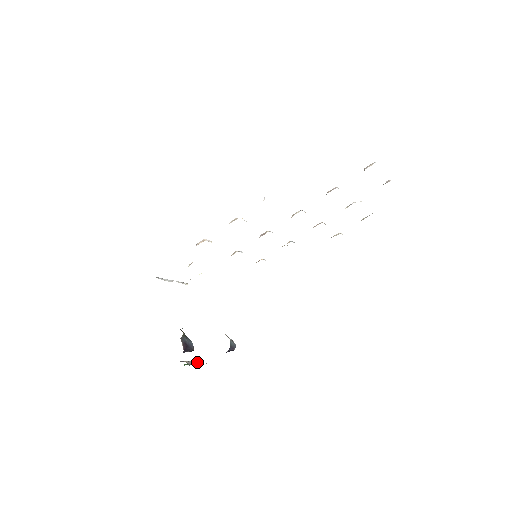
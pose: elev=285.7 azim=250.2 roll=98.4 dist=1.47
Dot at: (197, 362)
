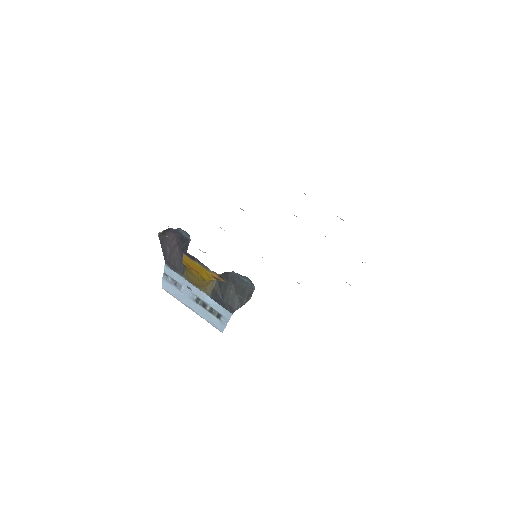
Dot at: occluded
